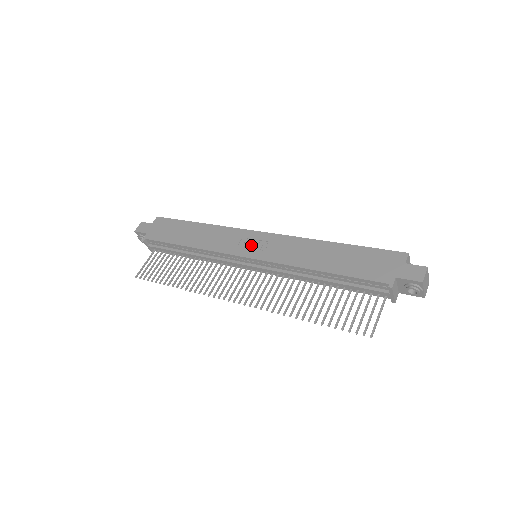
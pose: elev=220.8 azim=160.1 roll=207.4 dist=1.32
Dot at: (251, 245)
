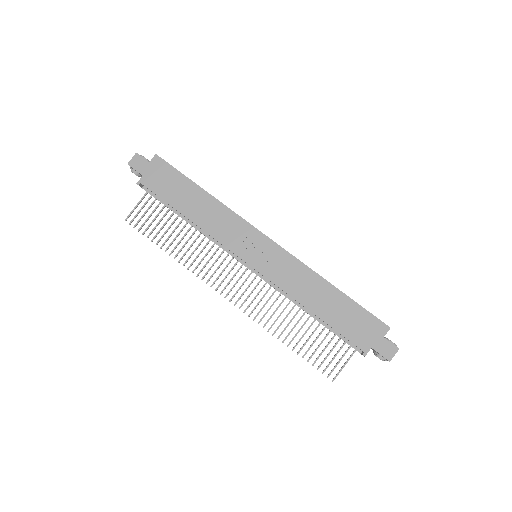
Dot at: (255, 250)
